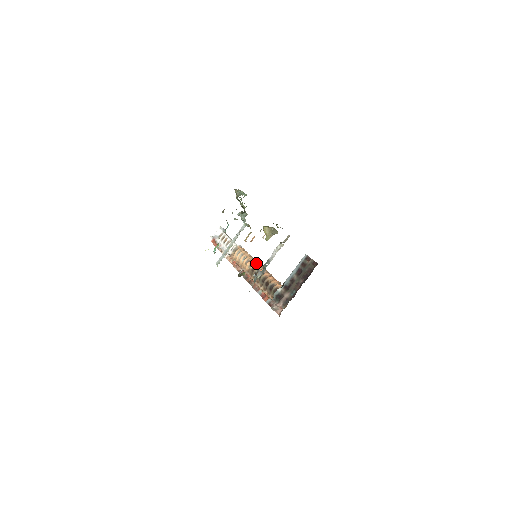
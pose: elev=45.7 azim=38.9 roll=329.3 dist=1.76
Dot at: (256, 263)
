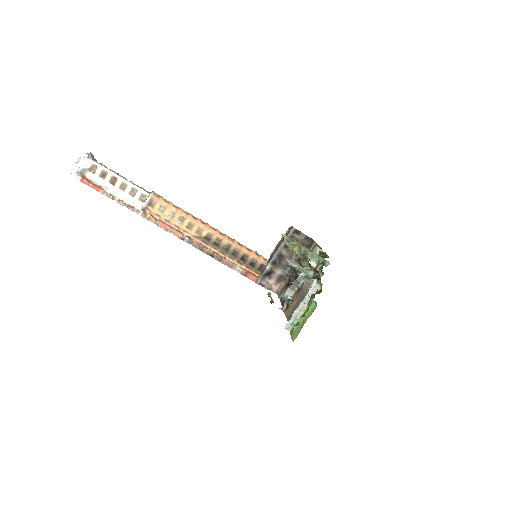
Dot at: (207, 227)
